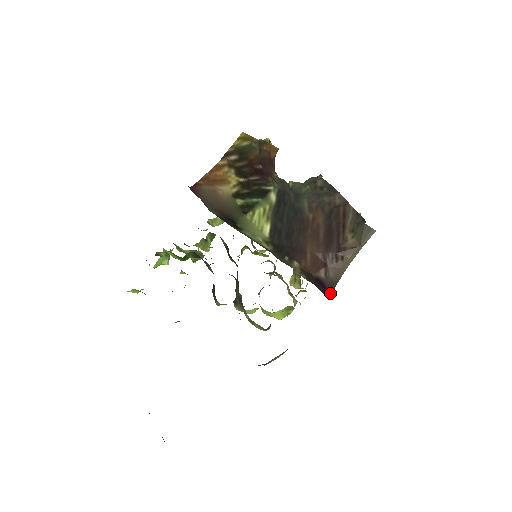
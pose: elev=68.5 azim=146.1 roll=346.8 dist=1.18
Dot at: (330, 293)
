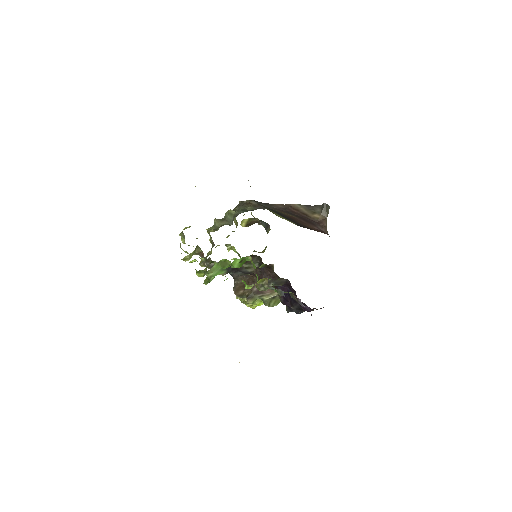
Dot at: occluded
